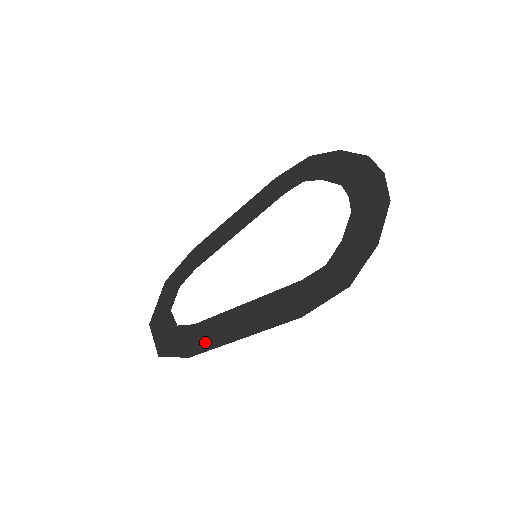
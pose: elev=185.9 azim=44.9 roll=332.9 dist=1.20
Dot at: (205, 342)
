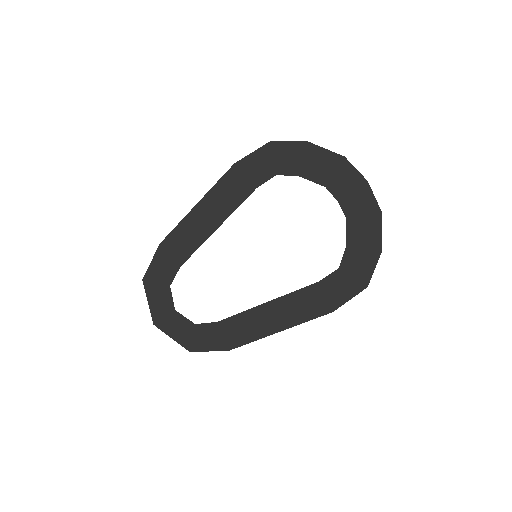
Dot at: (241, 337)
